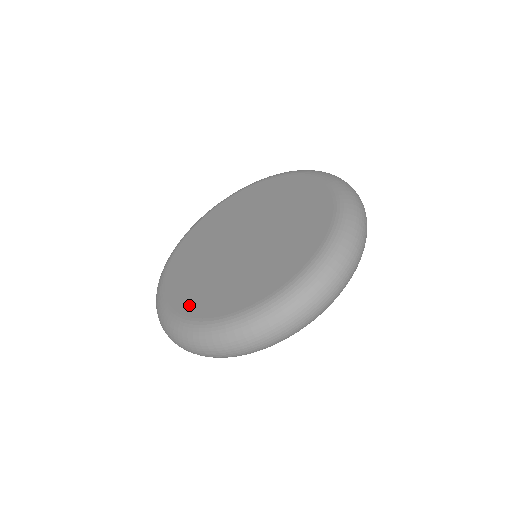
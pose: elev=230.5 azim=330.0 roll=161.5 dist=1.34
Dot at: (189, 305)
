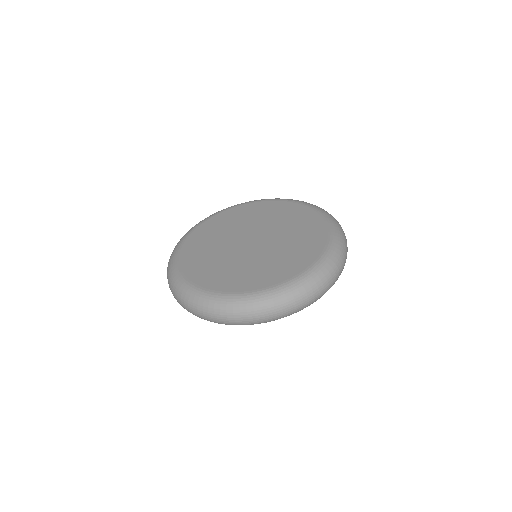
Dot at: (239, 285)
